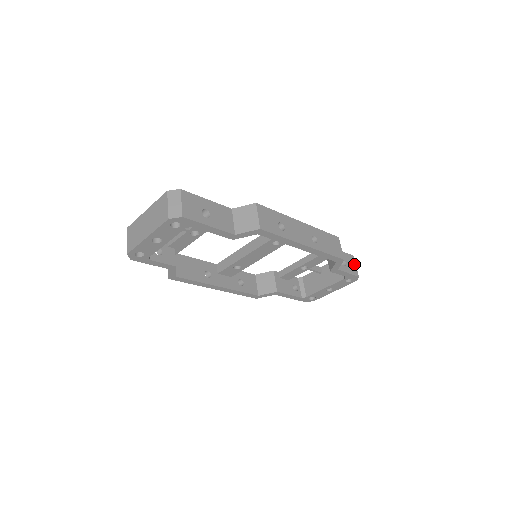
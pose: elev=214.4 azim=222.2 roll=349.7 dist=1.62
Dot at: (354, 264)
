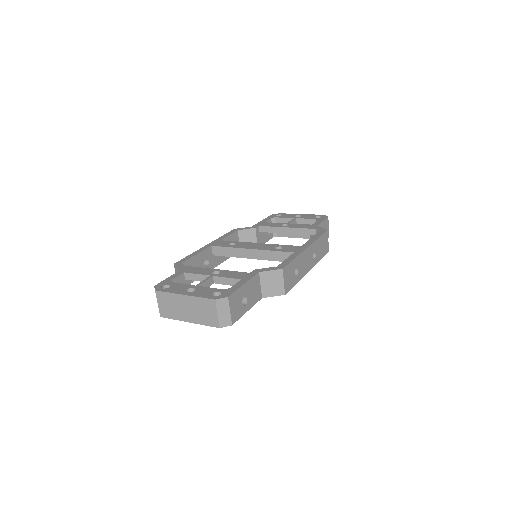
Dot at: (328, 226)
